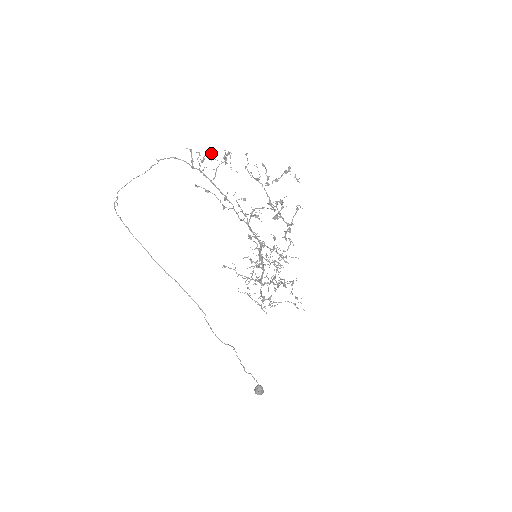
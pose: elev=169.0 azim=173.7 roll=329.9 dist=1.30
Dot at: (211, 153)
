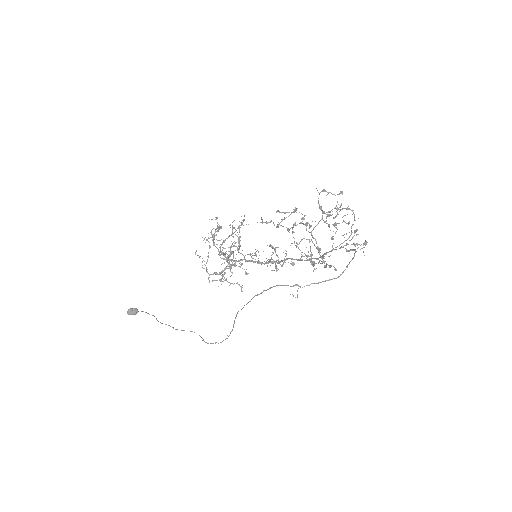
Dot at: occluded
